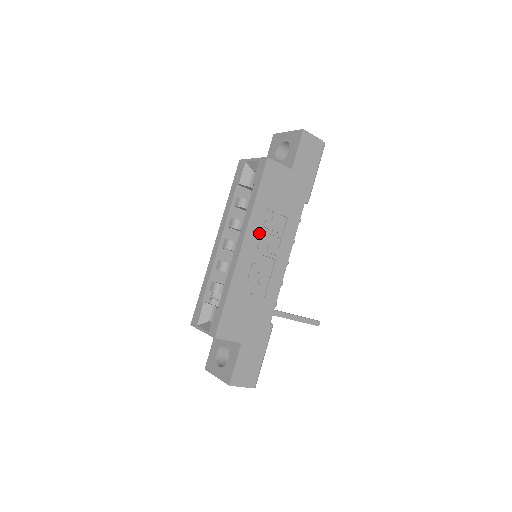
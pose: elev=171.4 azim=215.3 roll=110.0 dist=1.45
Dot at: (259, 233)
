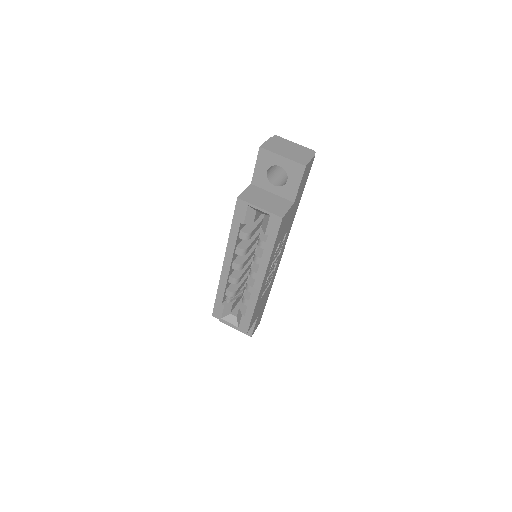
Dot at: occluded
